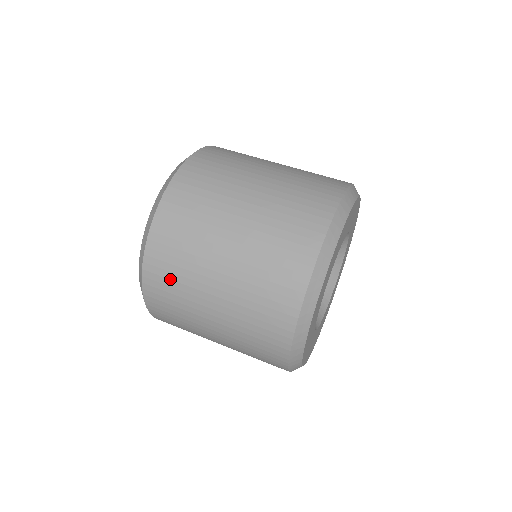
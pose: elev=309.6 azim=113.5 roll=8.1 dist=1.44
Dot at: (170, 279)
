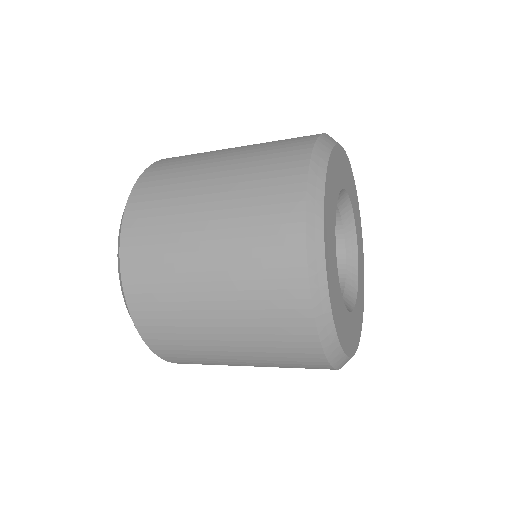
Dot at: occluded
